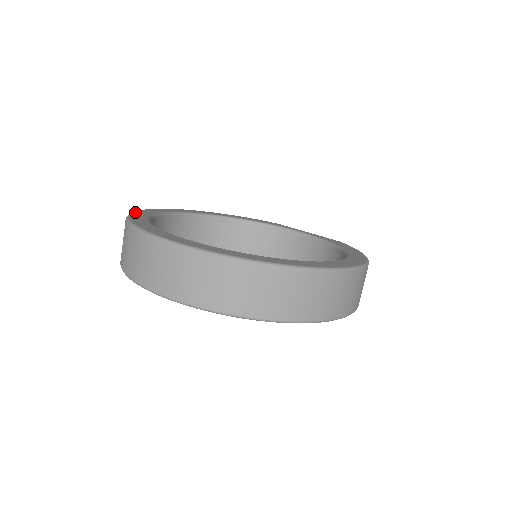
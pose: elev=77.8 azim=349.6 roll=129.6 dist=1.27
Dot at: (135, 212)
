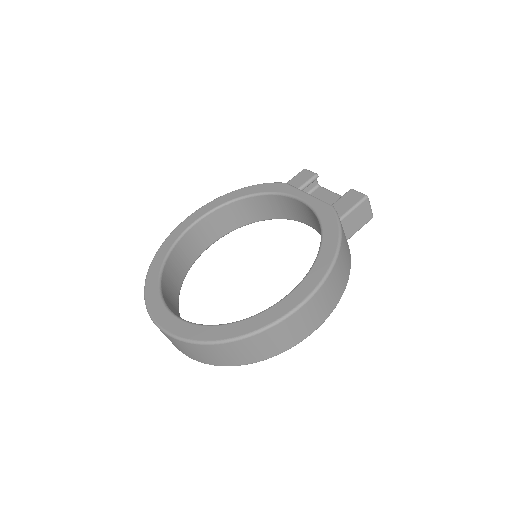
Dot at: (154, 259)
